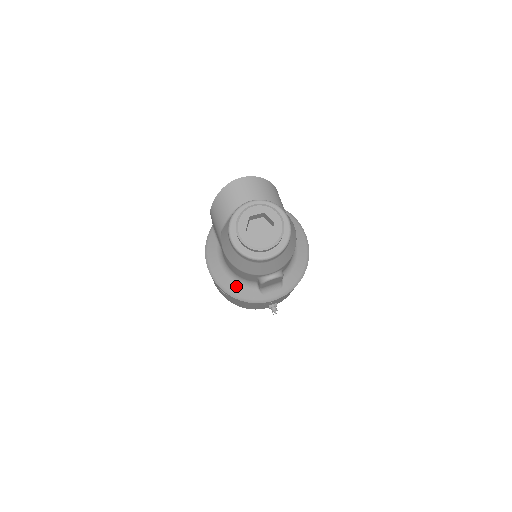
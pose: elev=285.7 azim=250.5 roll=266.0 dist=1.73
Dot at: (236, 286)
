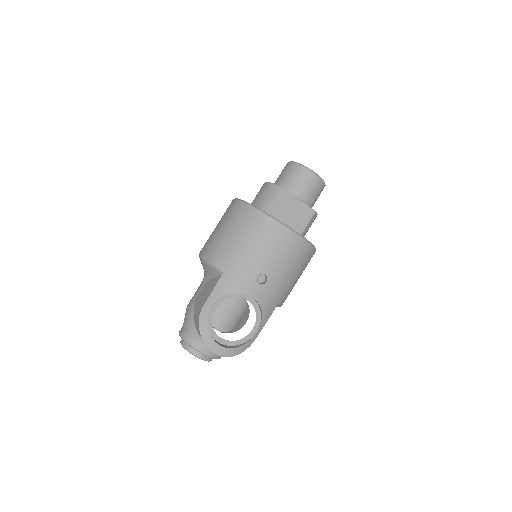
Dot at: occluded
